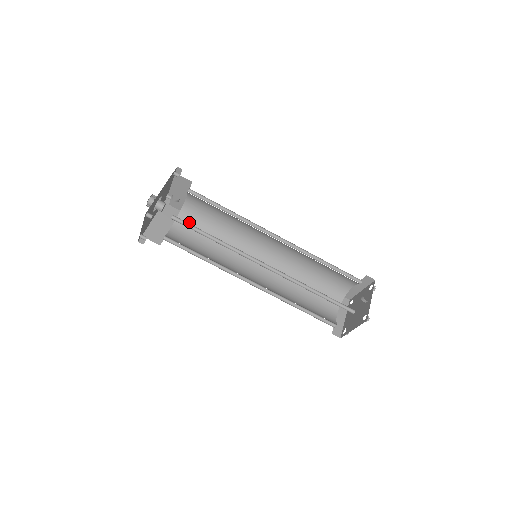
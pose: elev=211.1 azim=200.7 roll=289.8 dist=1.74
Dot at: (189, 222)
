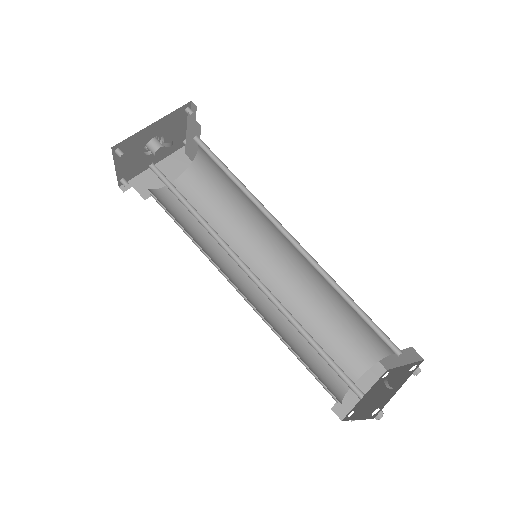
Dot at: (197, 183)
